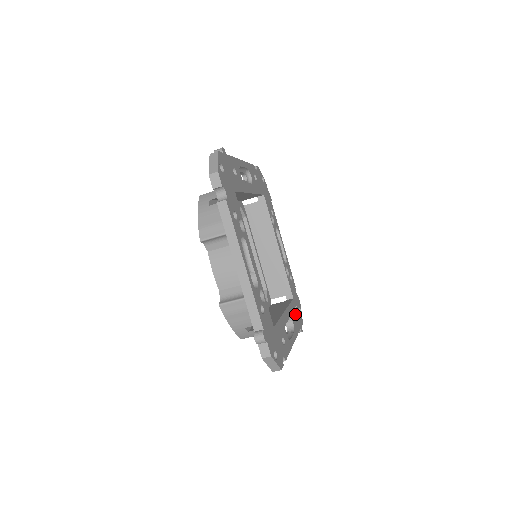
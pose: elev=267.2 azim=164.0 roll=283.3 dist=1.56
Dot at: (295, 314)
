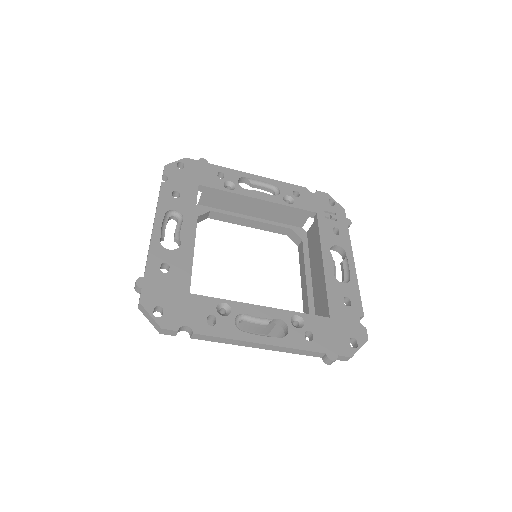
Dot at: (332, 226)
